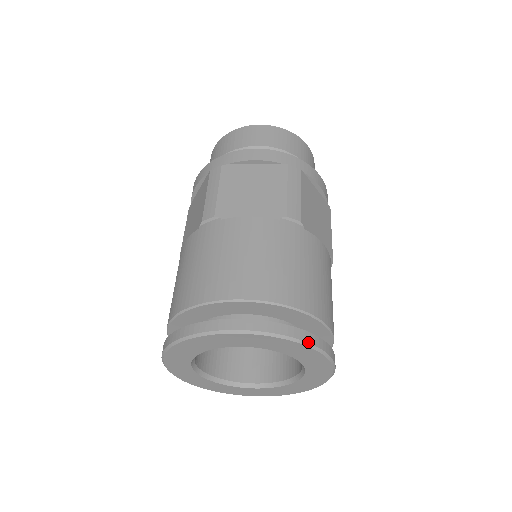
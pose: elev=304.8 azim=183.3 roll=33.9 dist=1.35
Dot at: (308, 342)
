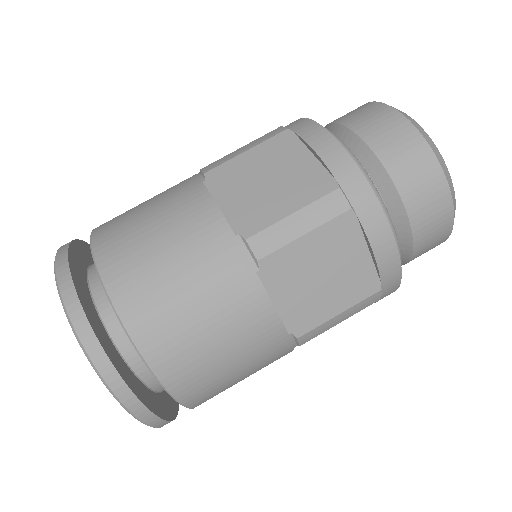
Dot at: (159, 427)
